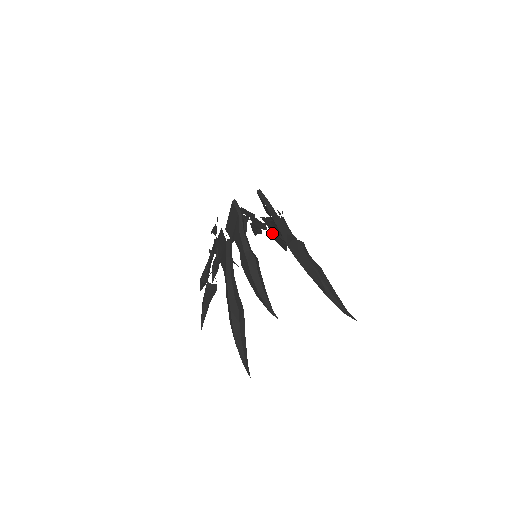
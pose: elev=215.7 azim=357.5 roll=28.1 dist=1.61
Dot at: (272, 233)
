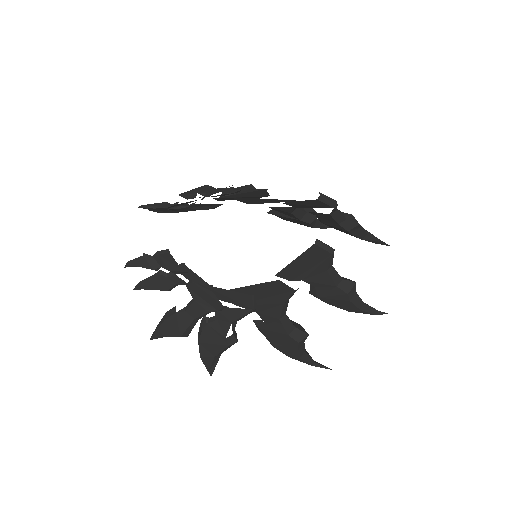
Dot at: occluded
